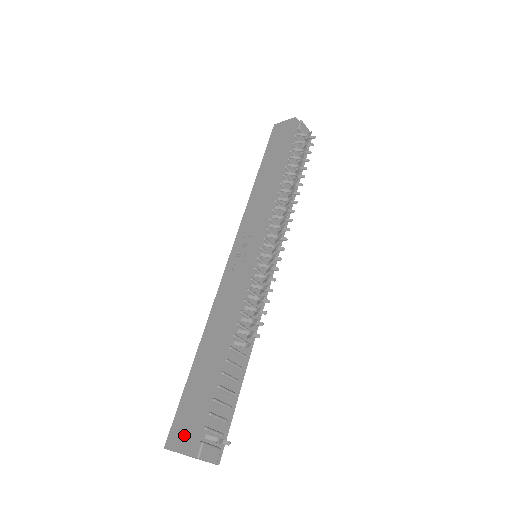
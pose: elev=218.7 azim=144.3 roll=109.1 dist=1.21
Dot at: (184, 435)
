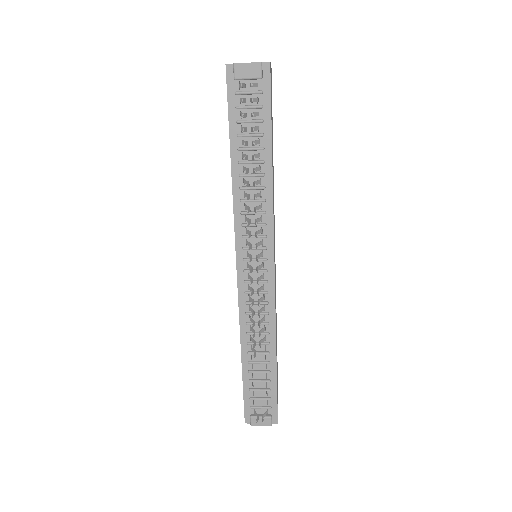
Dot at: occluded
